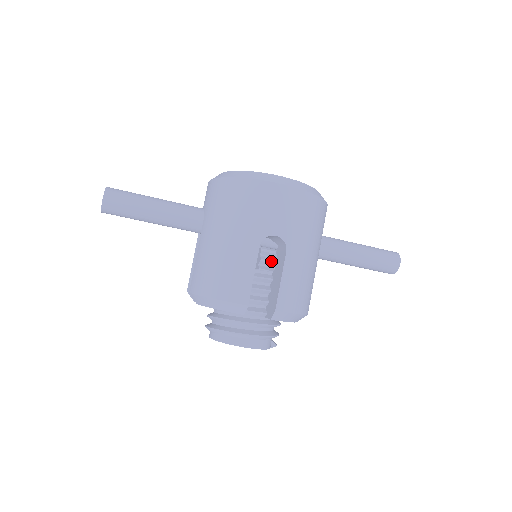
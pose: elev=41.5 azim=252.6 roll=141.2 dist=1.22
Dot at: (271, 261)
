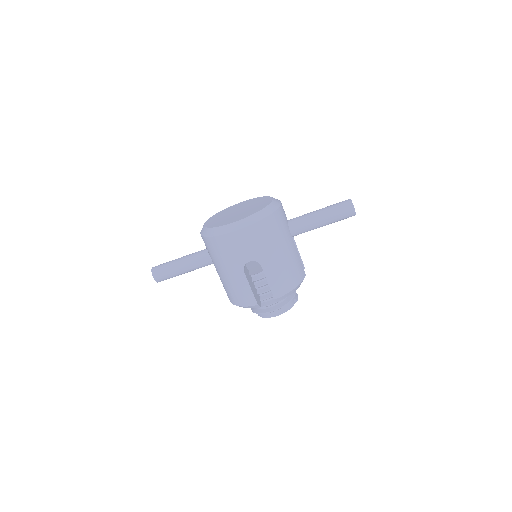
Dot at: occluded
